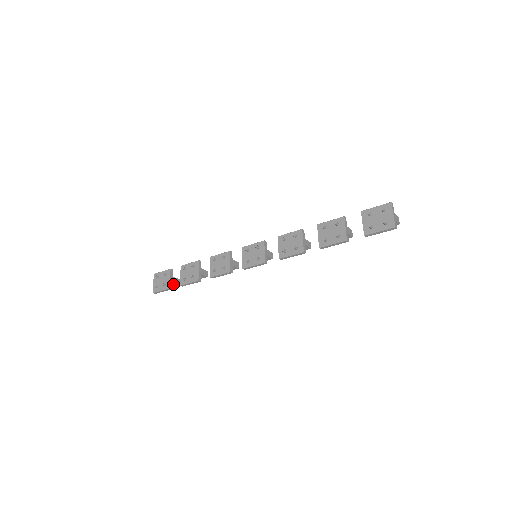
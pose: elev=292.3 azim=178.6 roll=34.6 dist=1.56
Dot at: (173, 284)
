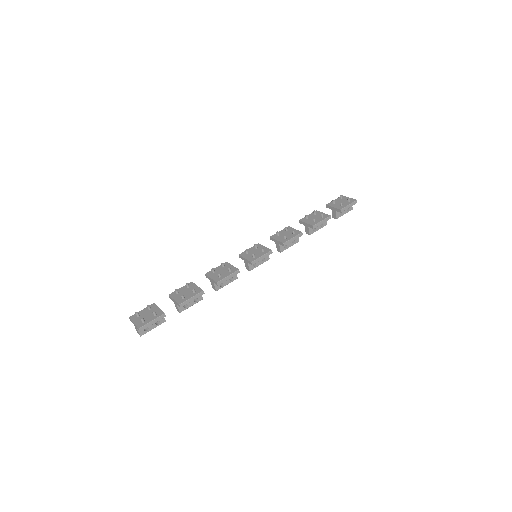
Dot at: (159, 320)
